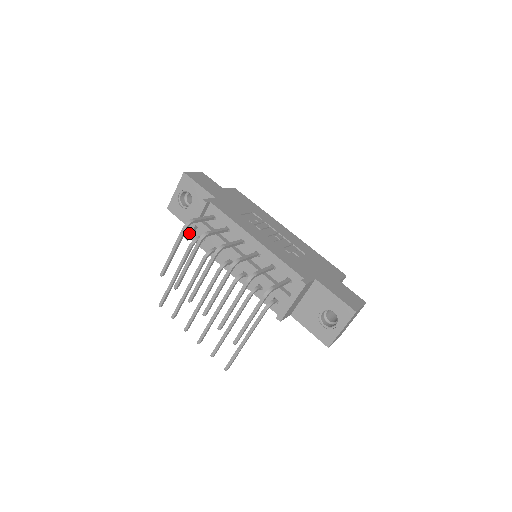
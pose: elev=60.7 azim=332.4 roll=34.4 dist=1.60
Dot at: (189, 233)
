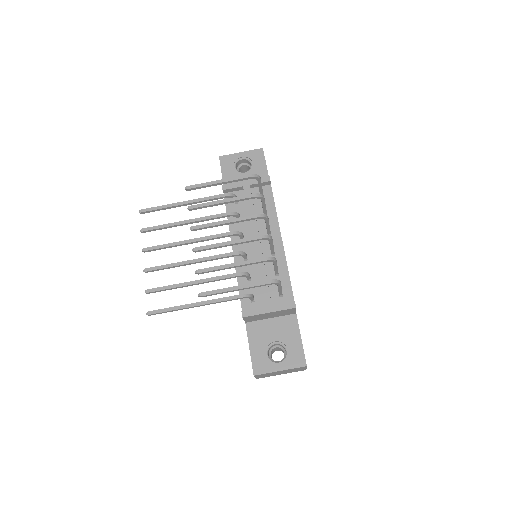
Dot at: (230, 187)
